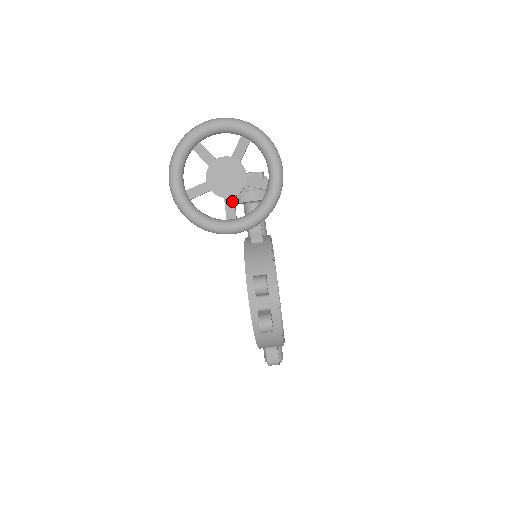
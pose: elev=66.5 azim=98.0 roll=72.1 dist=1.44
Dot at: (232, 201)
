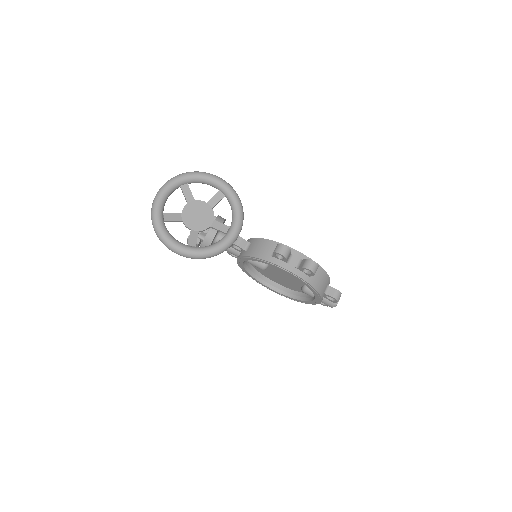
Dot at: (216, 223)
